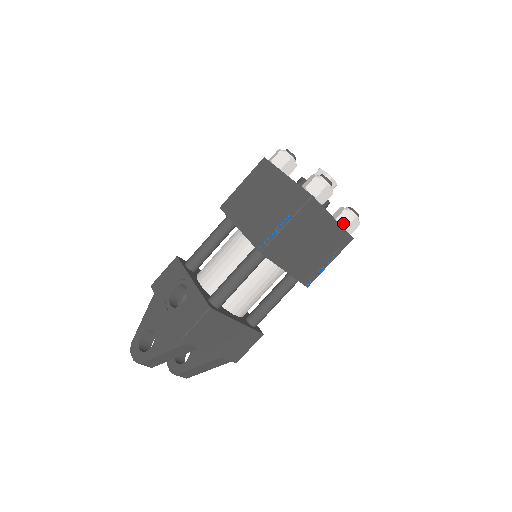
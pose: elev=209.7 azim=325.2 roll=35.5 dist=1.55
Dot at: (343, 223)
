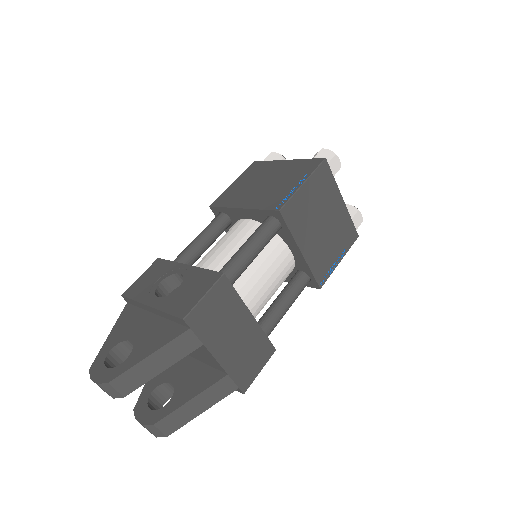
Dot at: occluded
